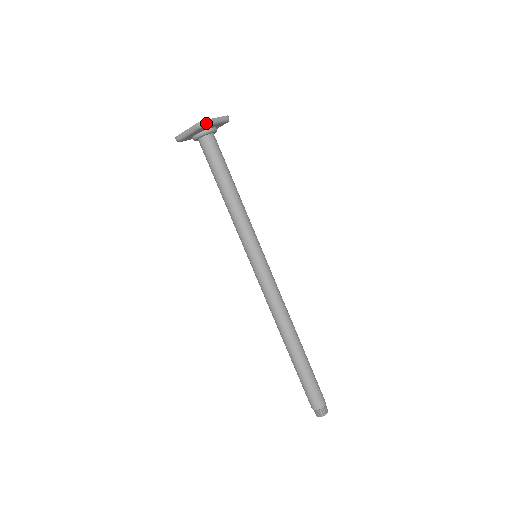
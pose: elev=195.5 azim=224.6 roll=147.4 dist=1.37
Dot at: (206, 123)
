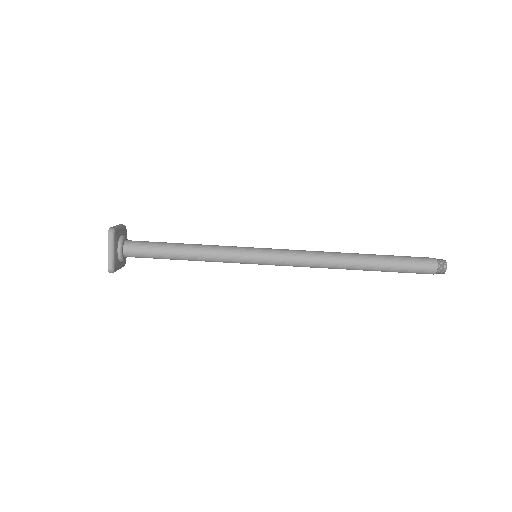
Dot at: (111, 267)
